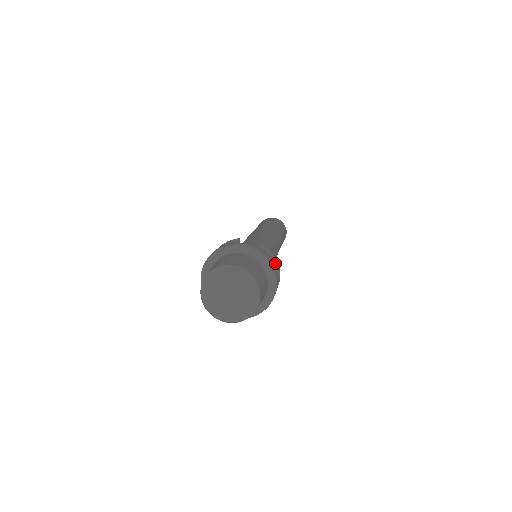
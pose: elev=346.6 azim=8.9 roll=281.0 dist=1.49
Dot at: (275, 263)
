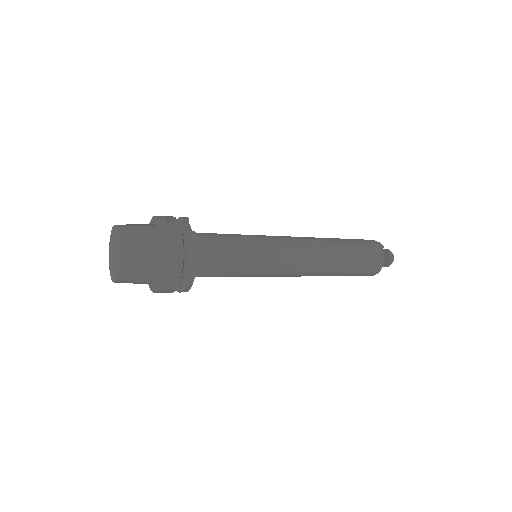
Dot at: (191, 256)
